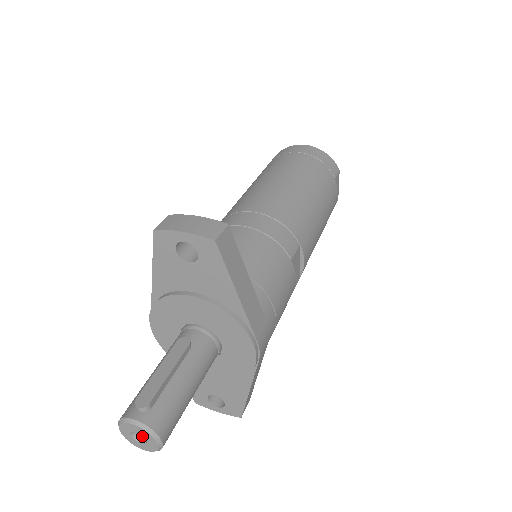
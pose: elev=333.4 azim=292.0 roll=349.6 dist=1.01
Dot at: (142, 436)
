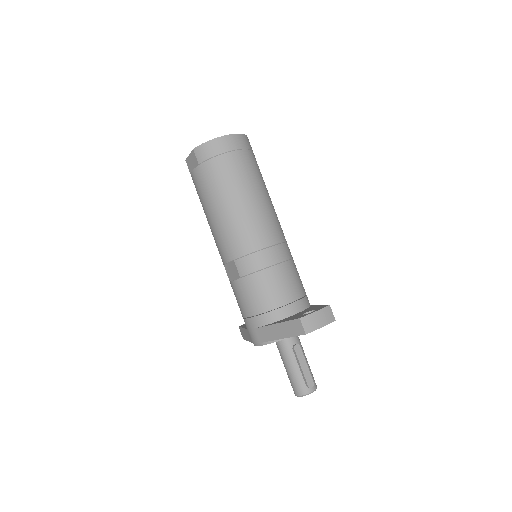
Dot at: occluded
